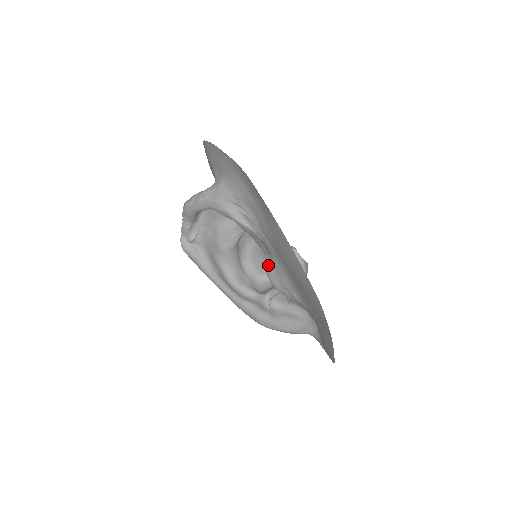
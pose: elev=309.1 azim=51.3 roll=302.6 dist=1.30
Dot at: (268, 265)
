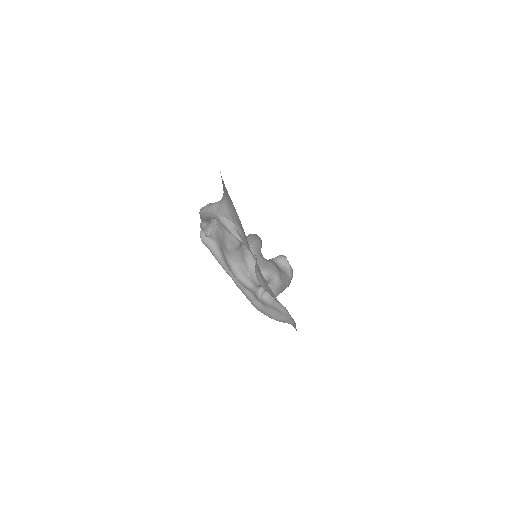
Dot at: (256, 270)
